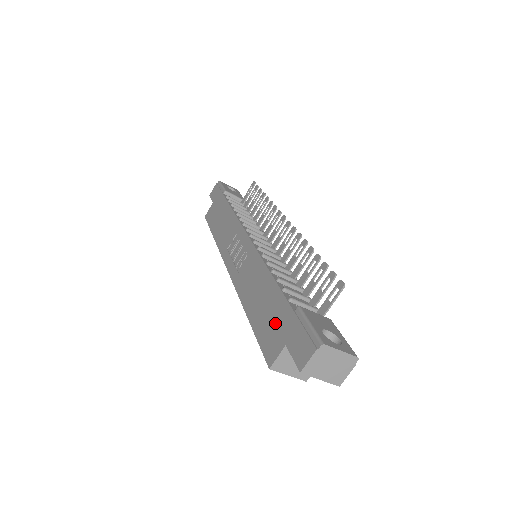
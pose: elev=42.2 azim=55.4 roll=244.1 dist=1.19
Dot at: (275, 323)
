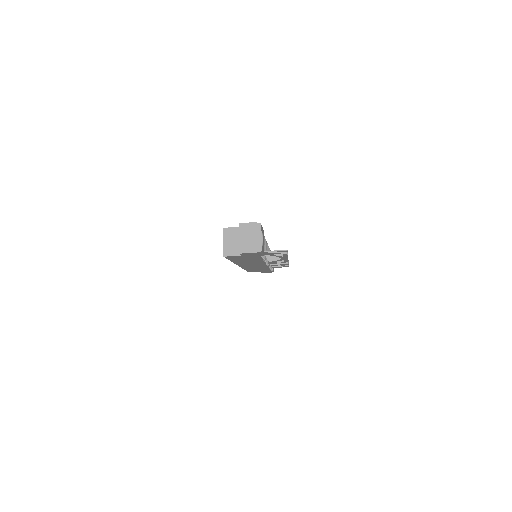
Dot at: occluded
